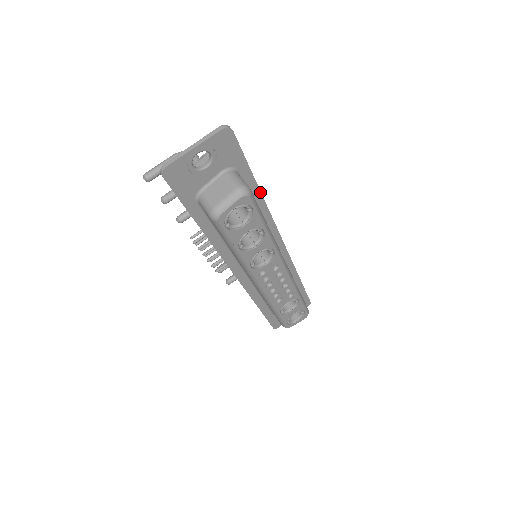
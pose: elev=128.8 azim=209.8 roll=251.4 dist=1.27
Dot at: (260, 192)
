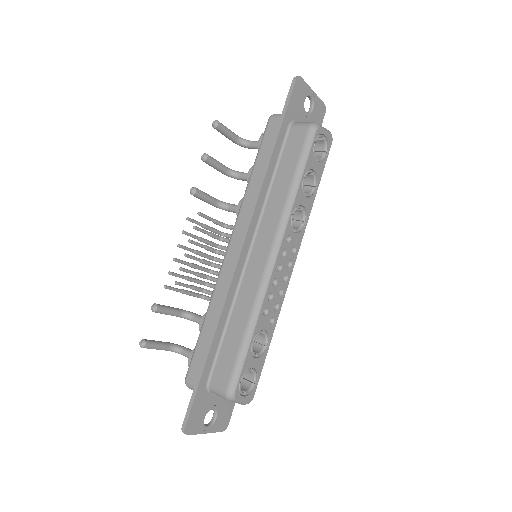
Dot at: occluded
